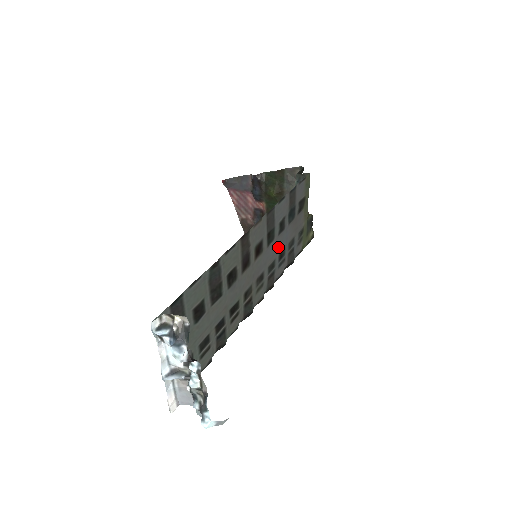
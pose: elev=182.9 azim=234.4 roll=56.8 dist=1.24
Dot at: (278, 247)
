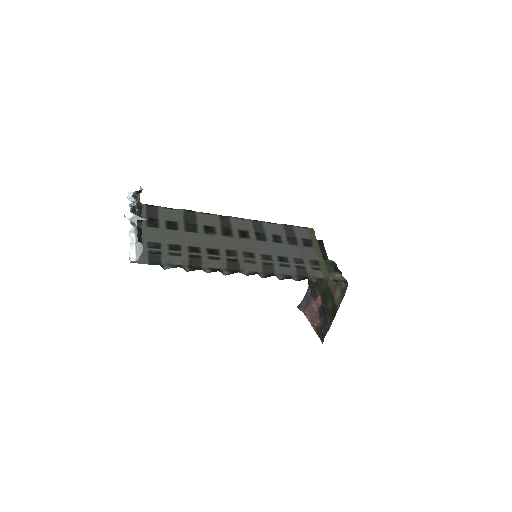
Dot at: (275, 250)
